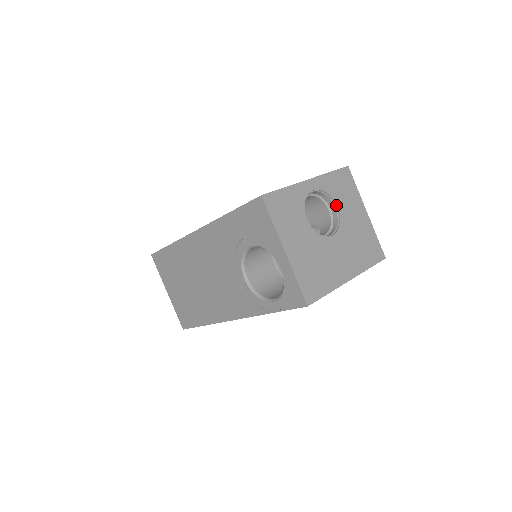
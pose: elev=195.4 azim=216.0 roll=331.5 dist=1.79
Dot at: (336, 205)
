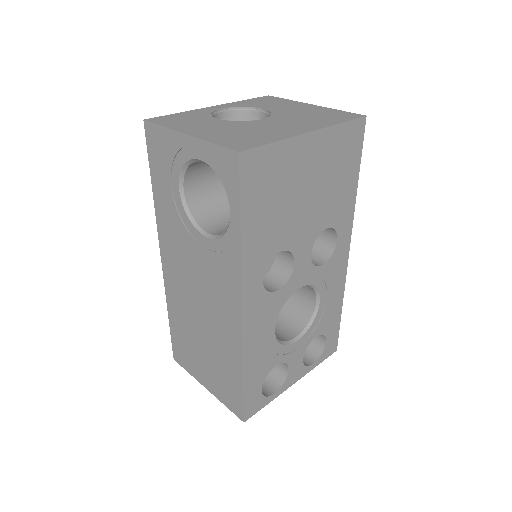
Dot at: (261, 109)
